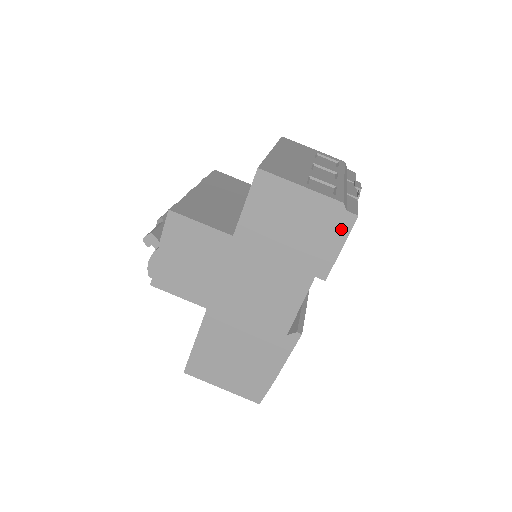
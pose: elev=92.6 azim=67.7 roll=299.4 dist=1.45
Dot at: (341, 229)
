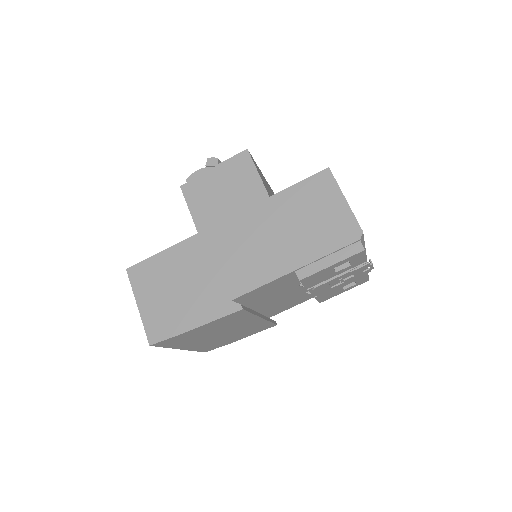
Dot at: (345, 250)
